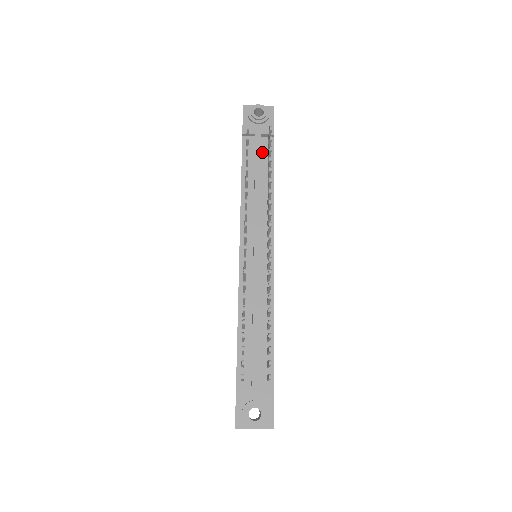
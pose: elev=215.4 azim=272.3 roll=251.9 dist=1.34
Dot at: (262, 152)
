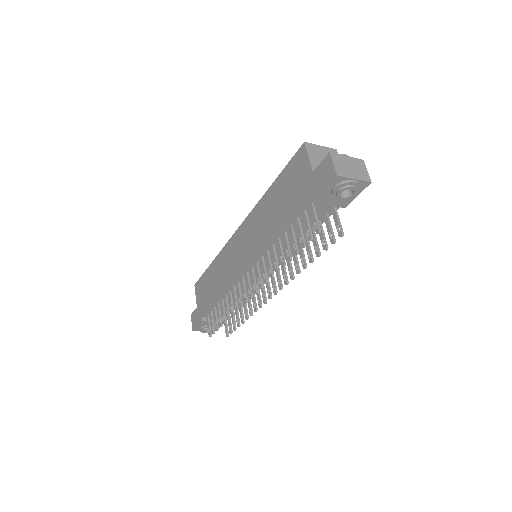
Dot at: occluded
